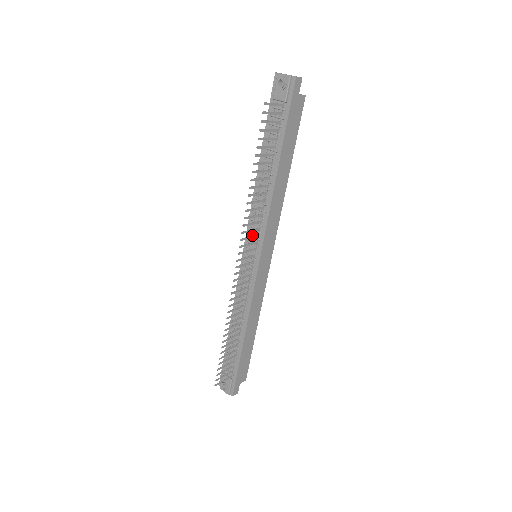
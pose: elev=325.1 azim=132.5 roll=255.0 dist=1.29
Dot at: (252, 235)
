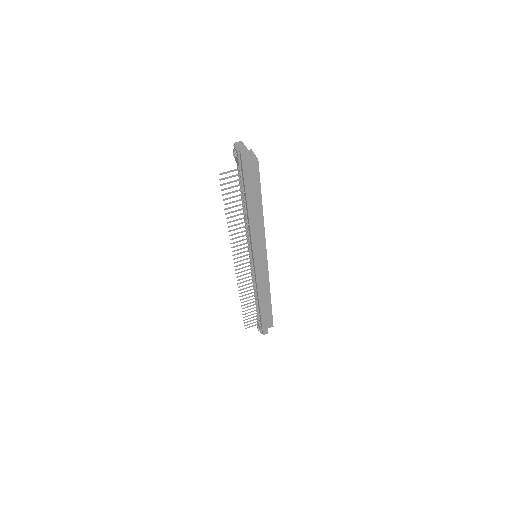
Dot at: (248, 244)
